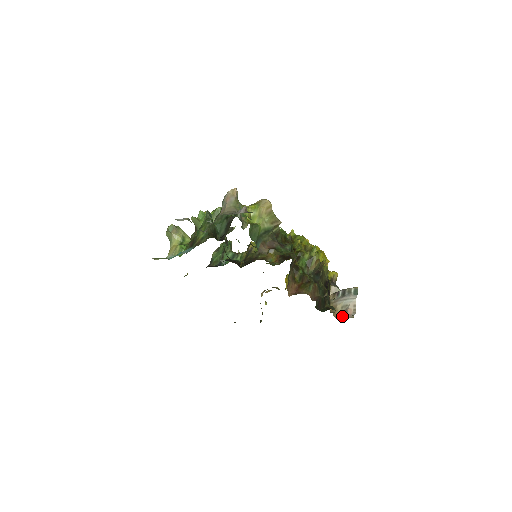
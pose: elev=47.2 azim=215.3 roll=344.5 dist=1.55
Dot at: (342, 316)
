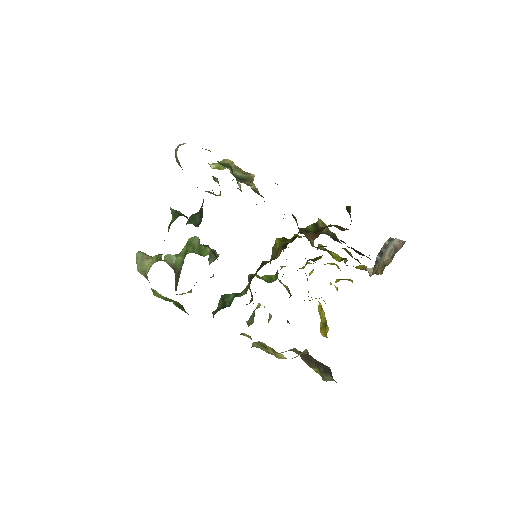
Dot at: occluded
